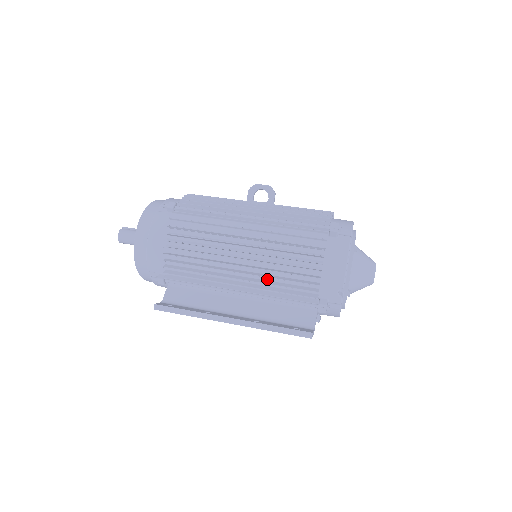
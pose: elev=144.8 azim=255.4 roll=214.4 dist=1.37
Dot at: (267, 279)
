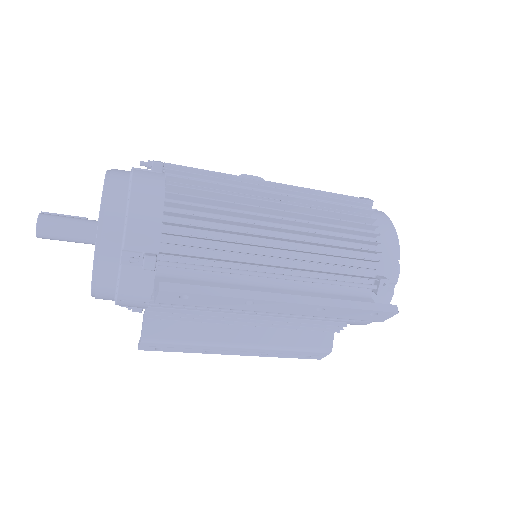
Dot at: (313, 251)
